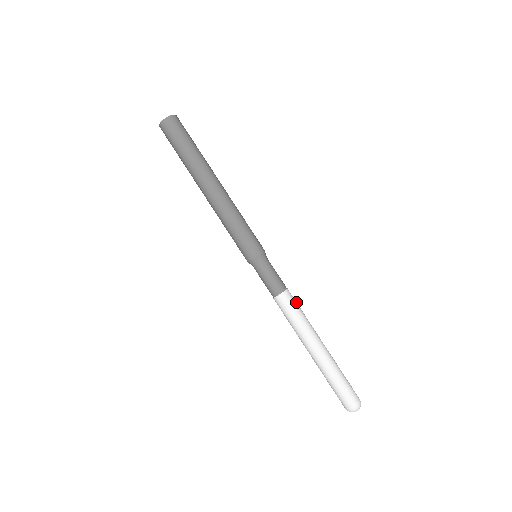
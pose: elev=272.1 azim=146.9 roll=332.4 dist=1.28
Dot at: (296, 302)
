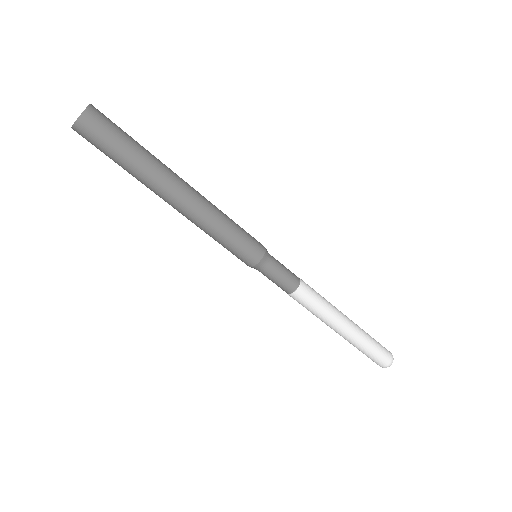
Dot at: (312, 289)
